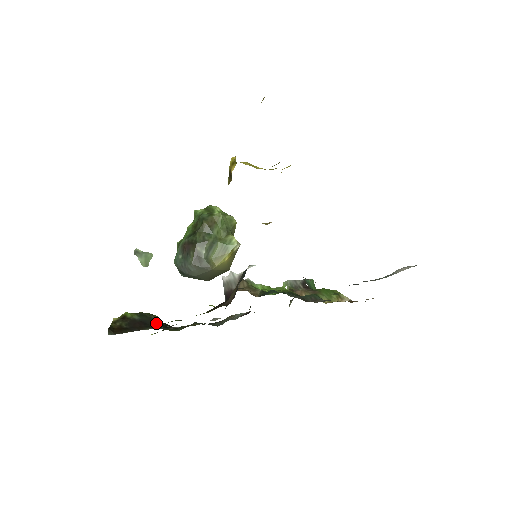
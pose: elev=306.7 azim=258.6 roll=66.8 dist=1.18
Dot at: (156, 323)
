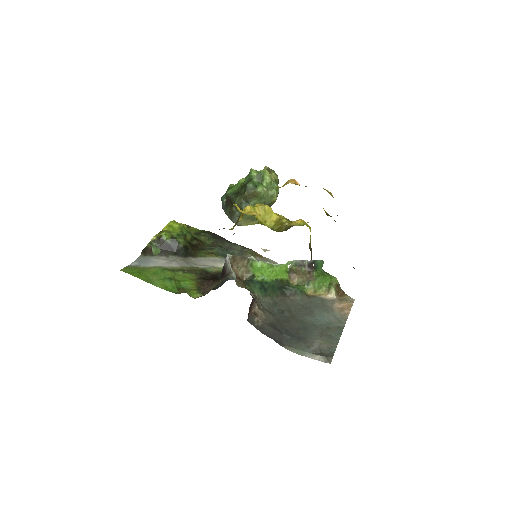
Dot at: (180, 250)
